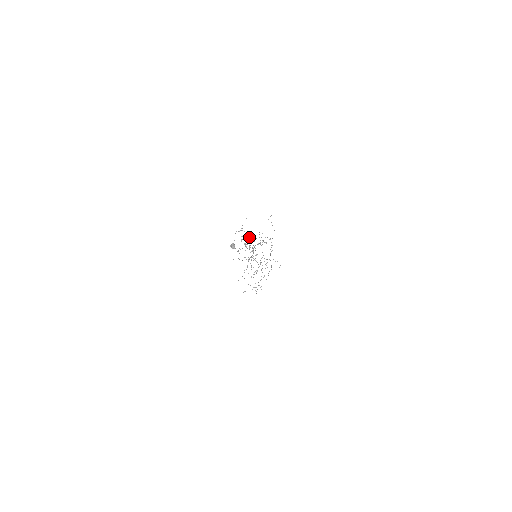
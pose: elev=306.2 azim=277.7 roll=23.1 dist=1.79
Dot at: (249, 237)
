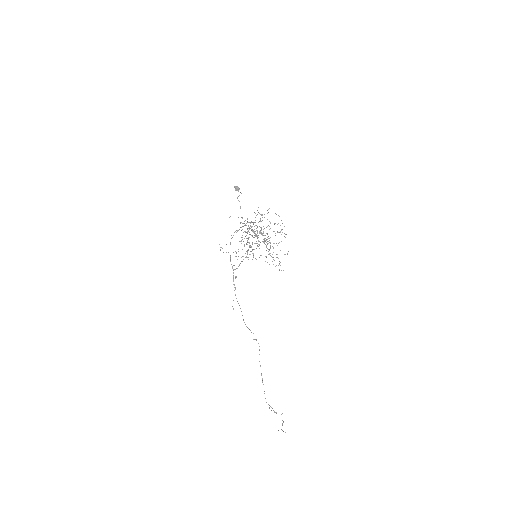
Dot at: occluded
